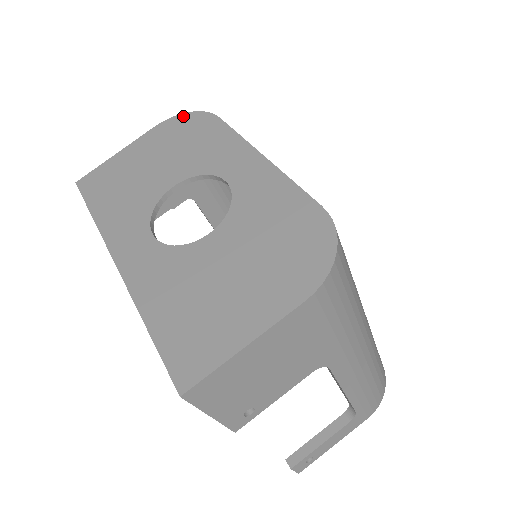
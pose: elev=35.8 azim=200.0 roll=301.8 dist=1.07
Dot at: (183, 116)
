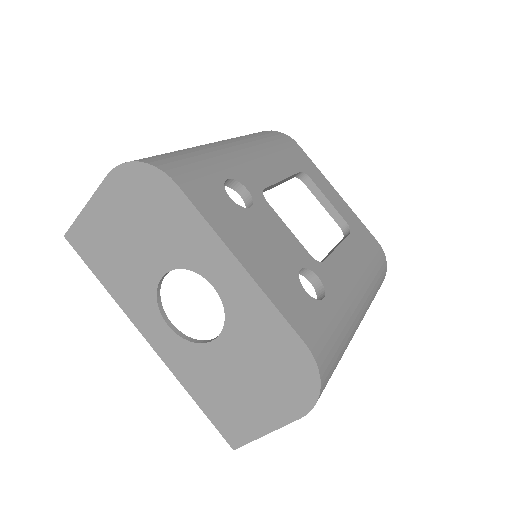
Dot at: (134, 168)
